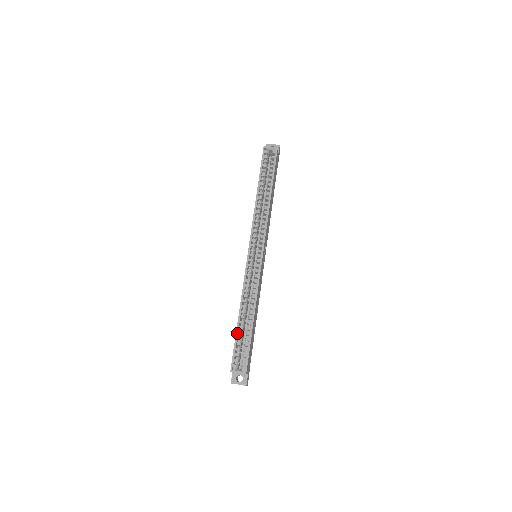
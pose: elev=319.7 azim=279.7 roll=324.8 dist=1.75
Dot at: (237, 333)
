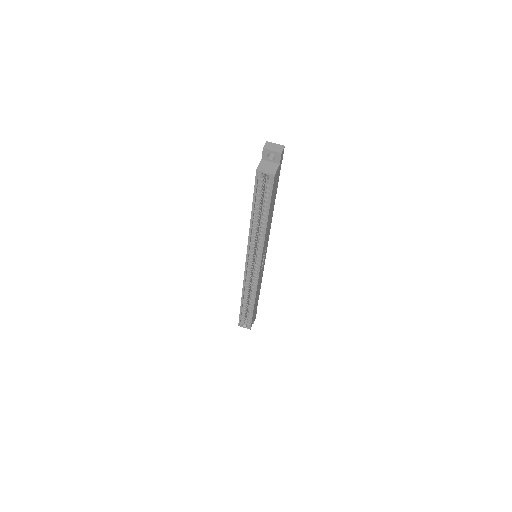
Dot at: (241, 309)
